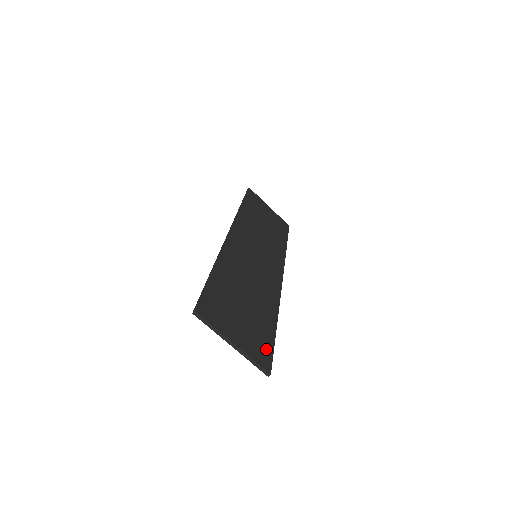
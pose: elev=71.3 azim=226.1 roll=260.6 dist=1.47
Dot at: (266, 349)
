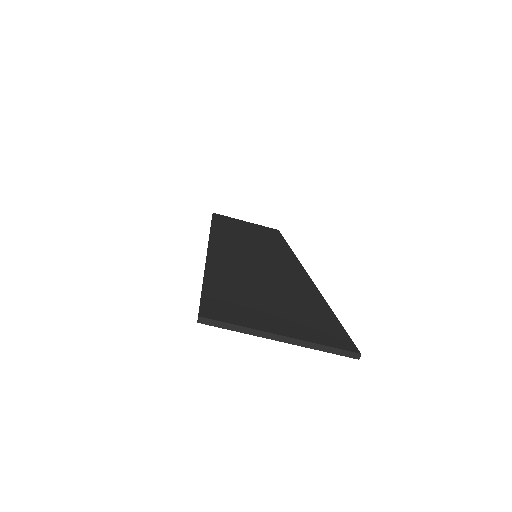
Dot at: (332, 329)
